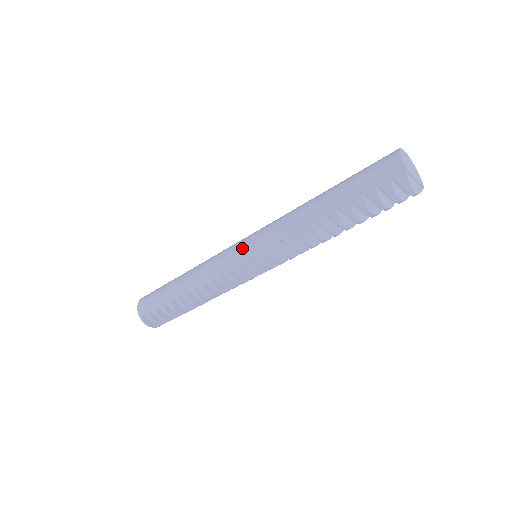
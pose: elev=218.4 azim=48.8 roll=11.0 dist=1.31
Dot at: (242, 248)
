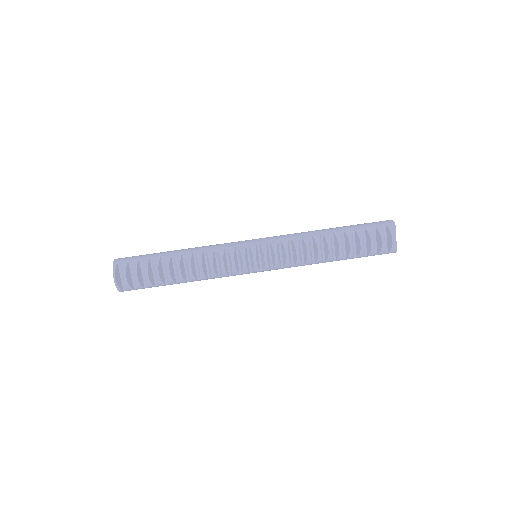
Dot at: (254, 239)
